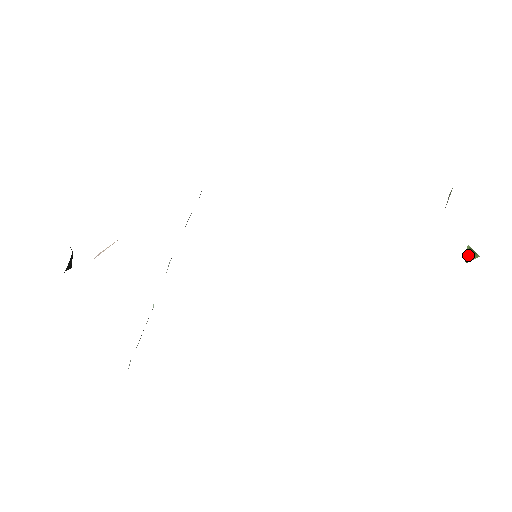
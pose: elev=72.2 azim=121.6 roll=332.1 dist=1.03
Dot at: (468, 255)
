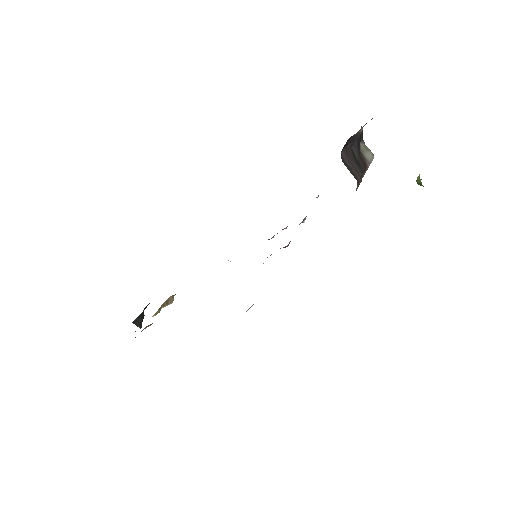
Dot at: (417, 178)
